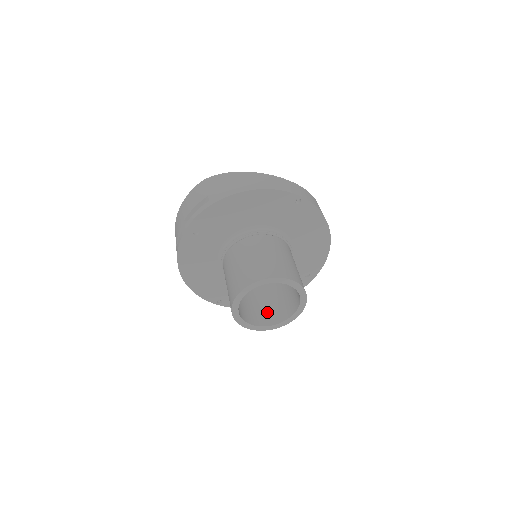
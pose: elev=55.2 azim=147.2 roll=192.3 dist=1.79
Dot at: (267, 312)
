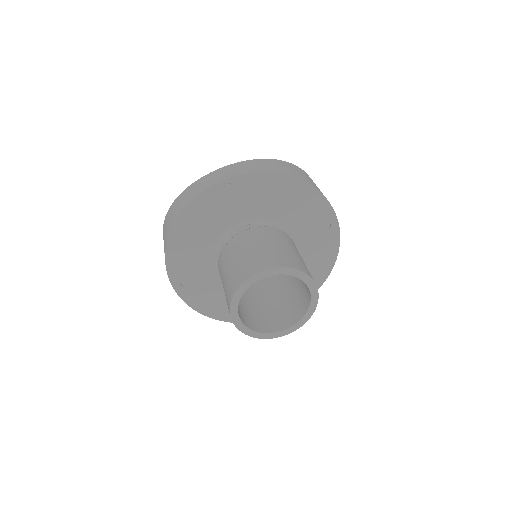
Dot at: (296, 303)
